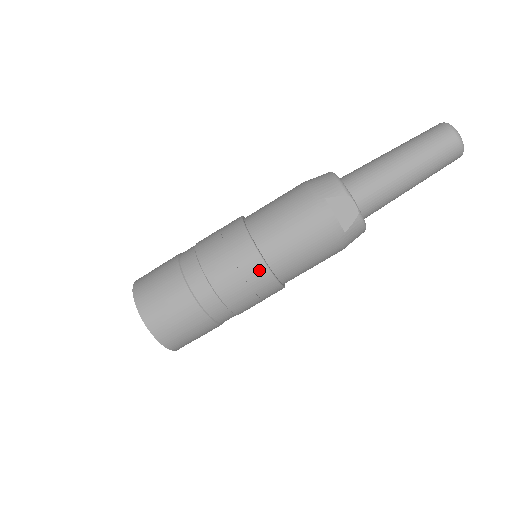
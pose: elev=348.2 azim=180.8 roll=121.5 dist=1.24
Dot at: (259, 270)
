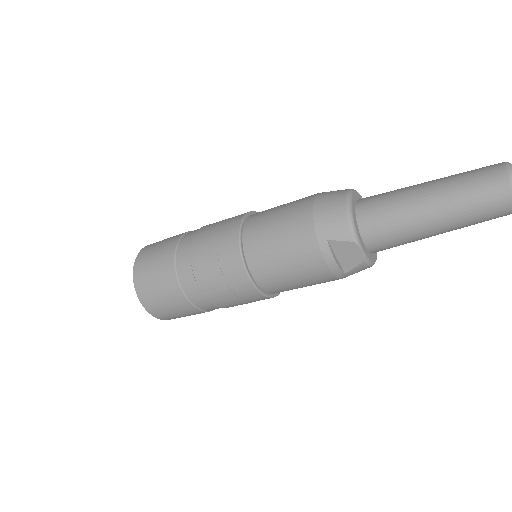
Dot at: (248, 290)
